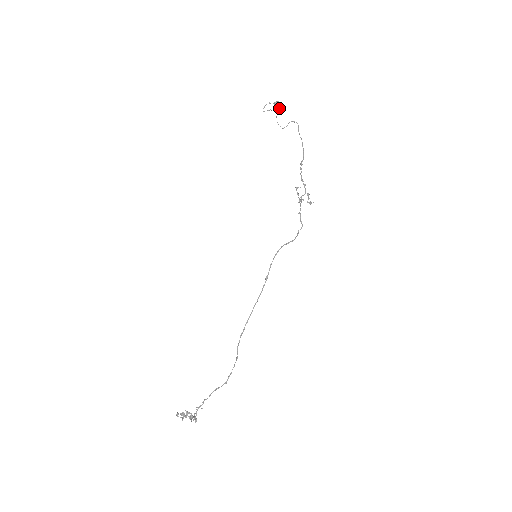
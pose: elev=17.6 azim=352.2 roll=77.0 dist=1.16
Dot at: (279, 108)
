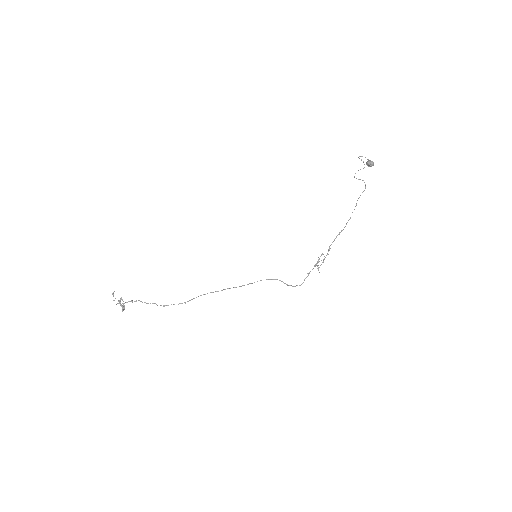
Dot at: (369, 166)
